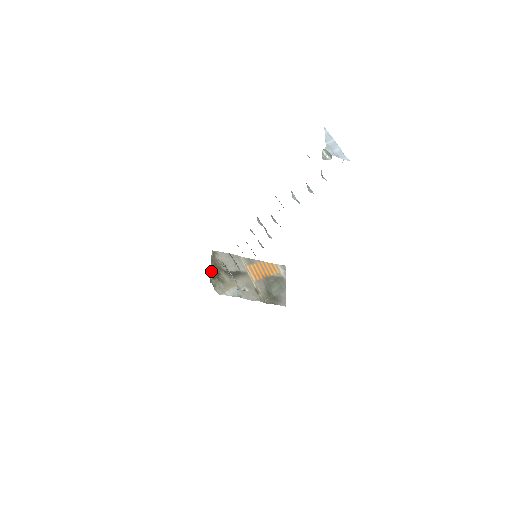
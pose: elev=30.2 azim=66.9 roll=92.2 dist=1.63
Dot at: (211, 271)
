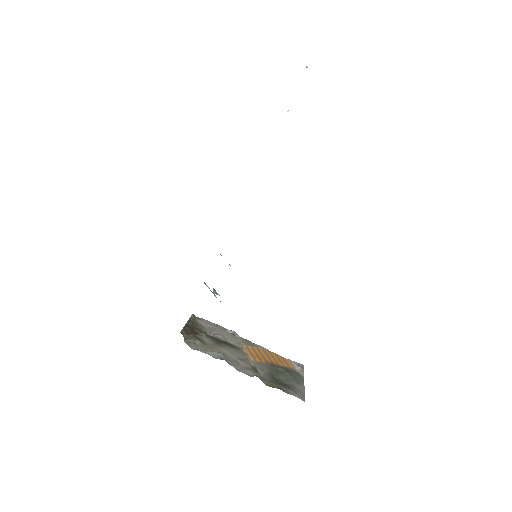
Dot at: (185, 326)
